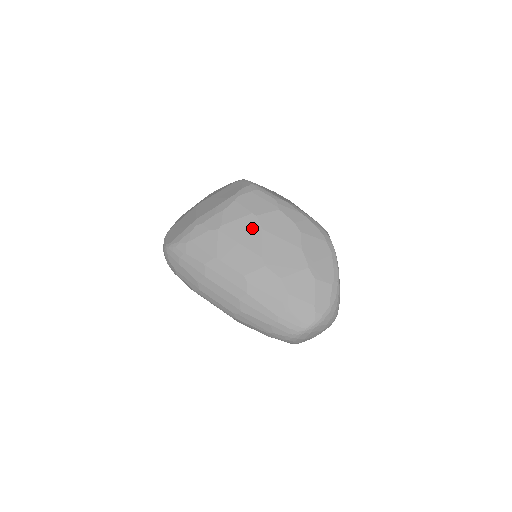
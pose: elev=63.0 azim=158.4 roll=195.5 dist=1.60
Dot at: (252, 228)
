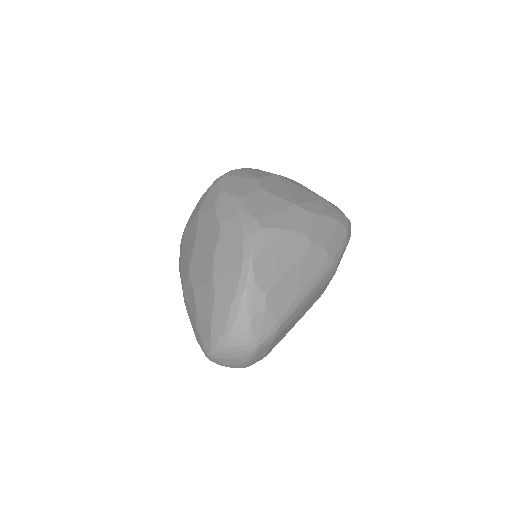
Dot at: (194, 231)
